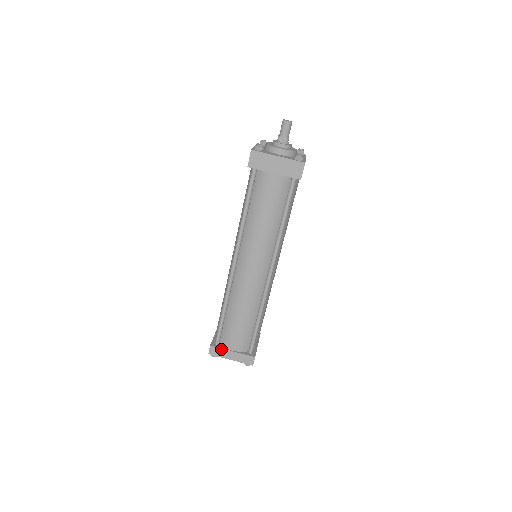
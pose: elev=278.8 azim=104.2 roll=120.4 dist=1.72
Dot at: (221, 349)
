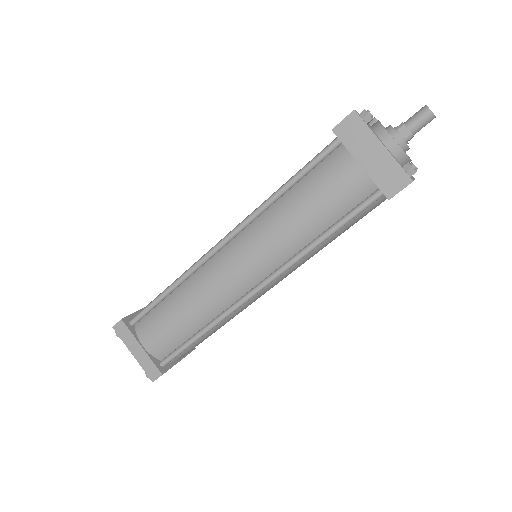
Dot at: (131, 333)
